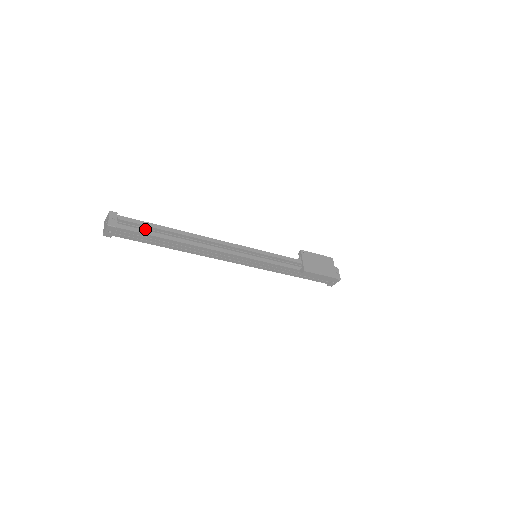
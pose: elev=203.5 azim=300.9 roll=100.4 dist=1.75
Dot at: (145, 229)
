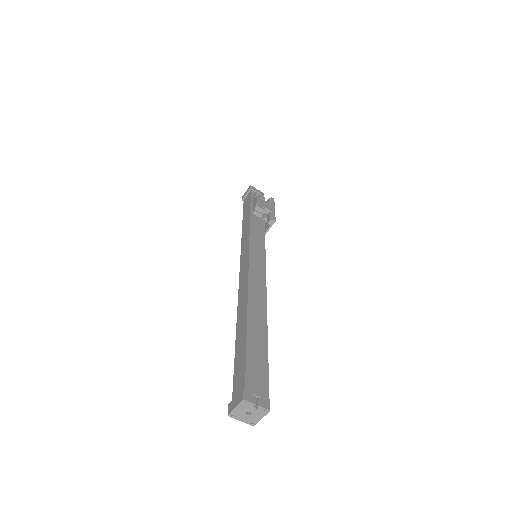
Dot at: occluded
